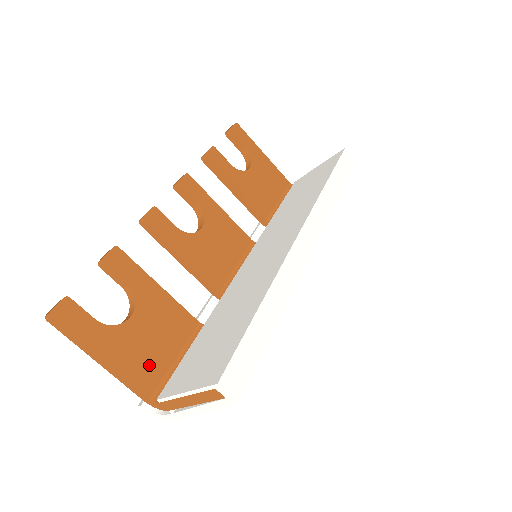
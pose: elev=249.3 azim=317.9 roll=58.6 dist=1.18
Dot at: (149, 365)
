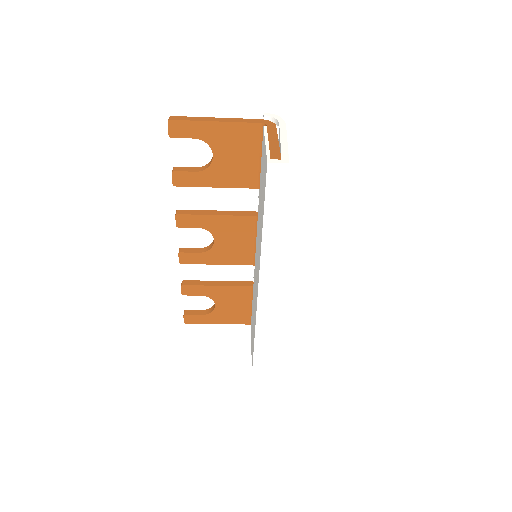
Dot at: (239, 315)
